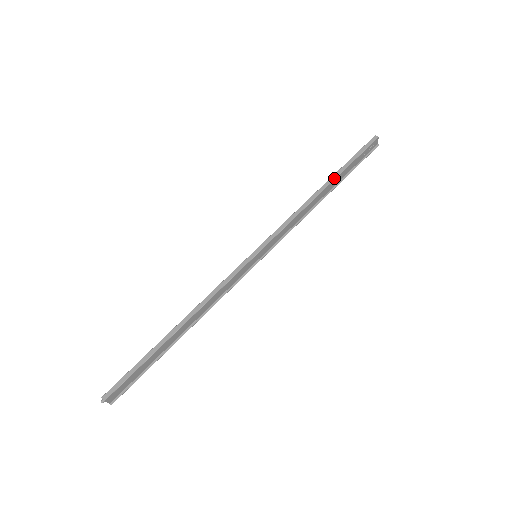
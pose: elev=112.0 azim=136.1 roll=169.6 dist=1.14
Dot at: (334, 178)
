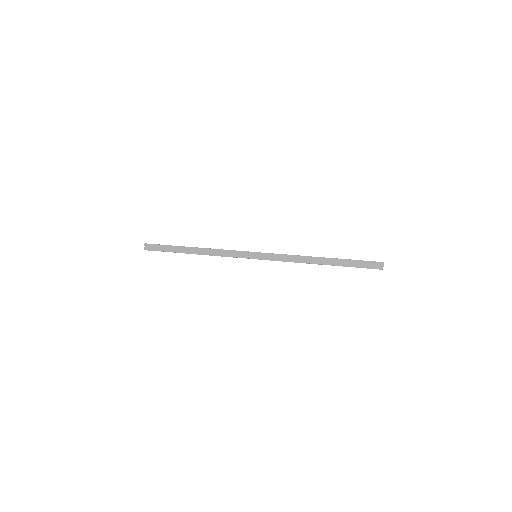
Dot at: (333, 258)
